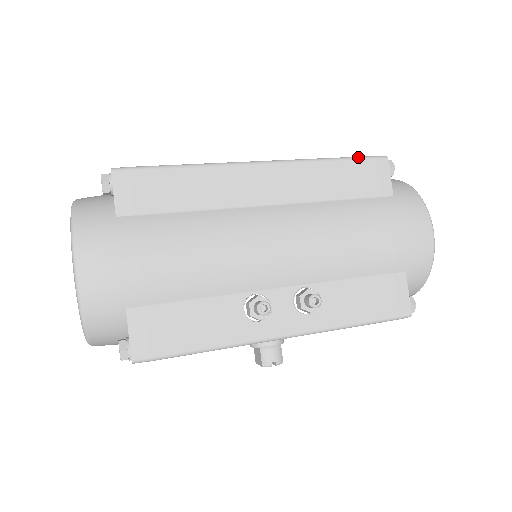
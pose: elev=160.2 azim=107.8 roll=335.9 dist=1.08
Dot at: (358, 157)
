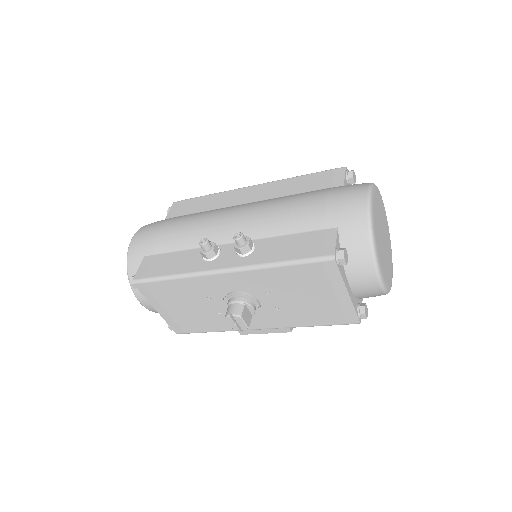
Dot at: (321, 171)
